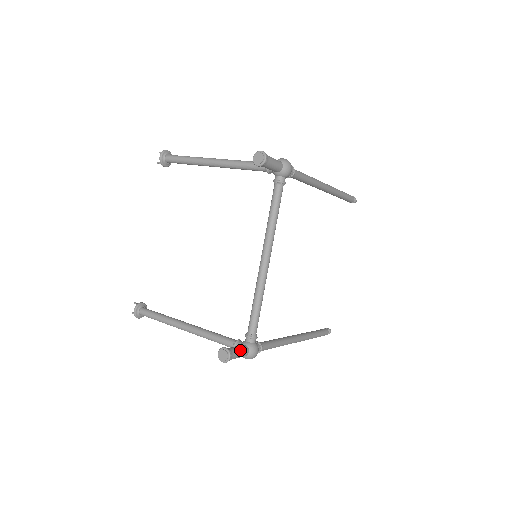
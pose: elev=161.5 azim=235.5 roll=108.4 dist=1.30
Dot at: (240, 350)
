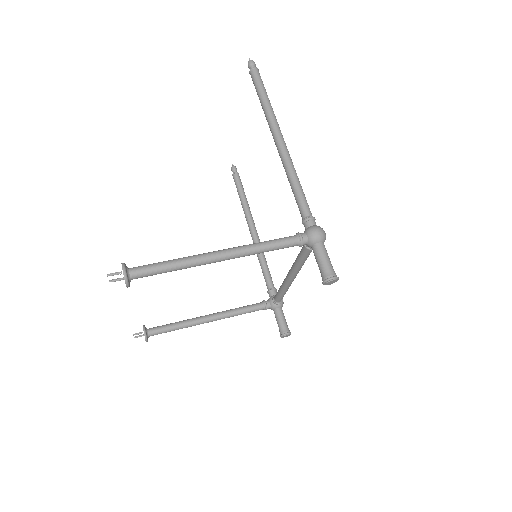
Dot at: occluded
